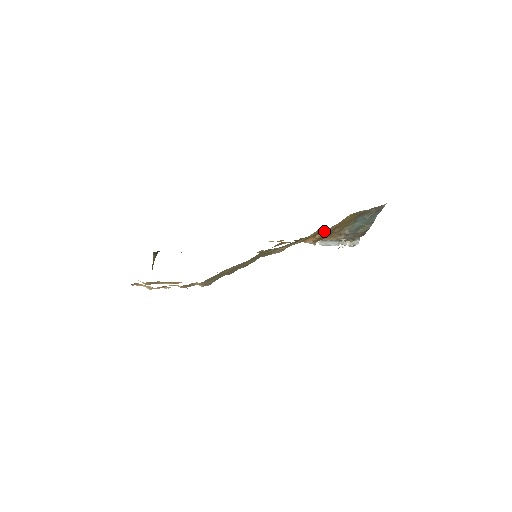
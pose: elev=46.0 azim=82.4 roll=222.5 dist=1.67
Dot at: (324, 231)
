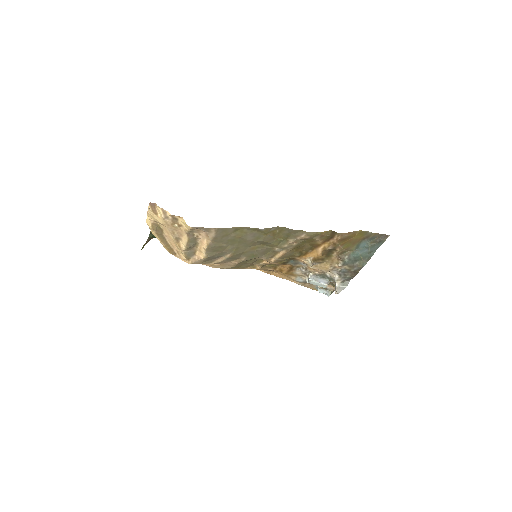
Dot at: (333, 238)
